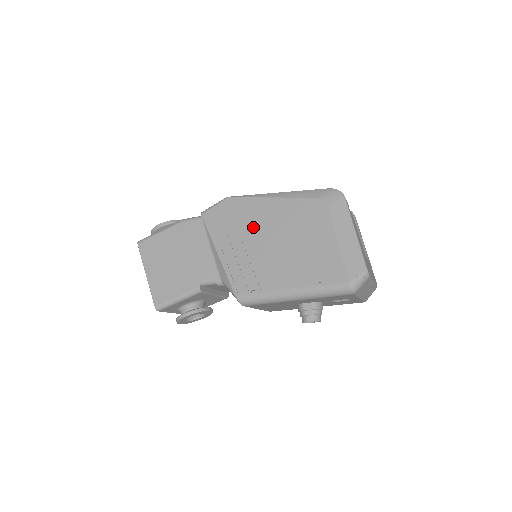
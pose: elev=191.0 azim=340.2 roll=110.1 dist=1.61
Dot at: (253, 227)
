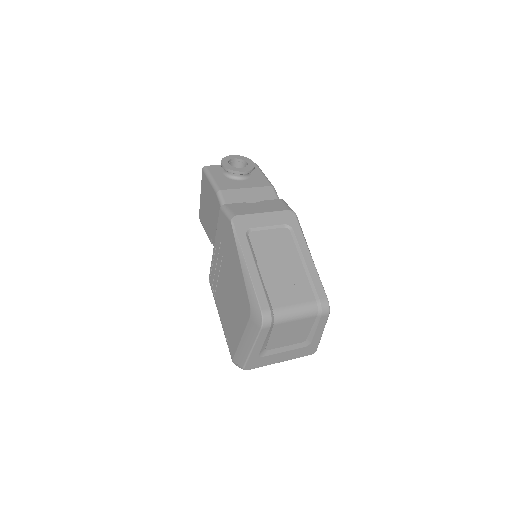
Dot at: (227, 262)
